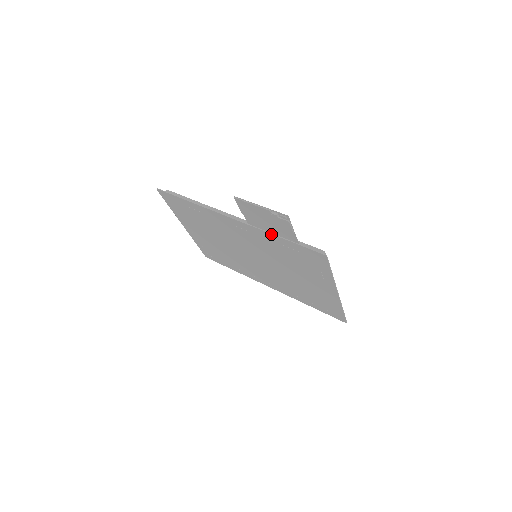
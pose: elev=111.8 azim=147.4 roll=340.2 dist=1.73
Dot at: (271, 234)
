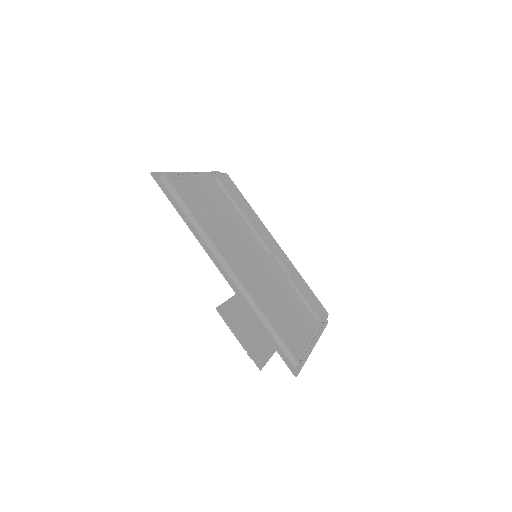
Dot at: (255, 320)
